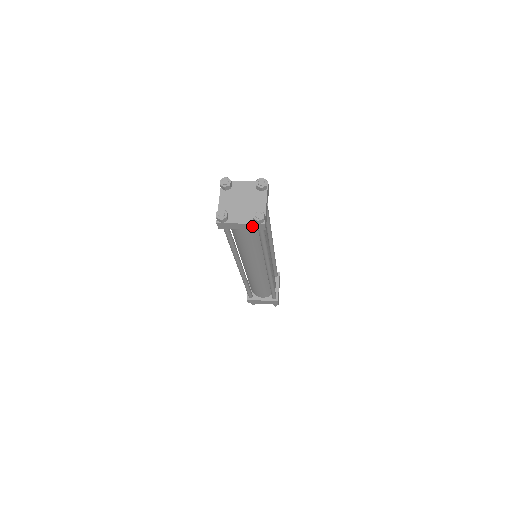
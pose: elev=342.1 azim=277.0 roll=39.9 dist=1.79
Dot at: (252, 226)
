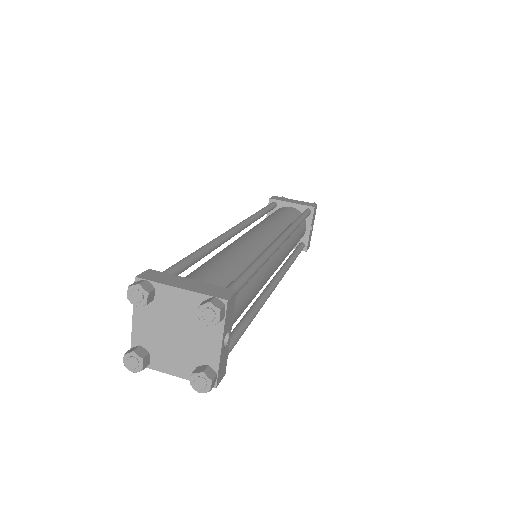
Dot at: occluded
